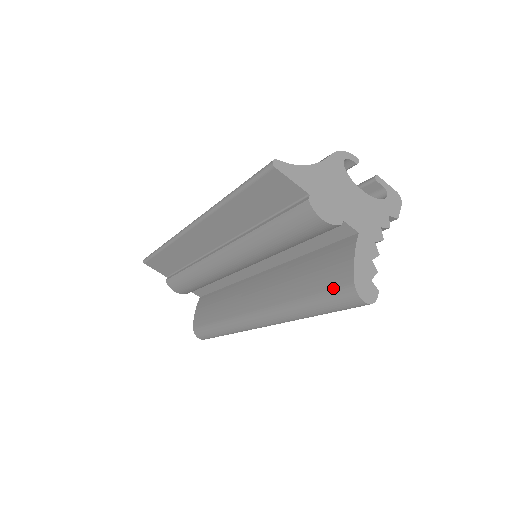
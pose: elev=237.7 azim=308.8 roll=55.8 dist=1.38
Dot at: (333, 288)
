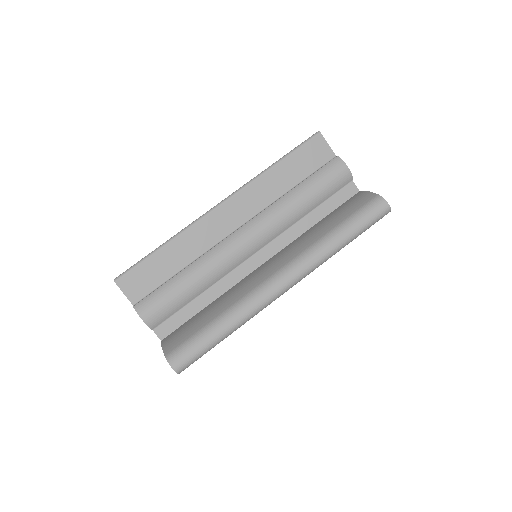
Dot at: (362, 206)
